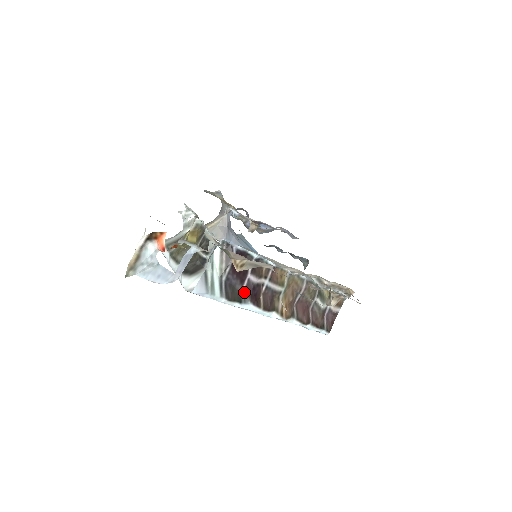
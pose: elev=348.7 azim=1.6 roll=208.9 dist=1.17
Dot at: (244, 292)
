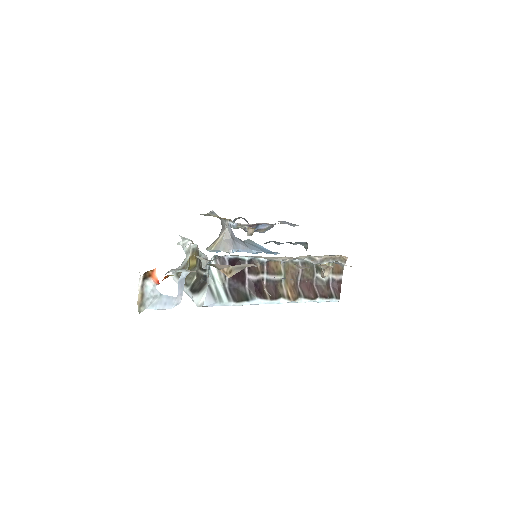
Dot at: (248, 291)
